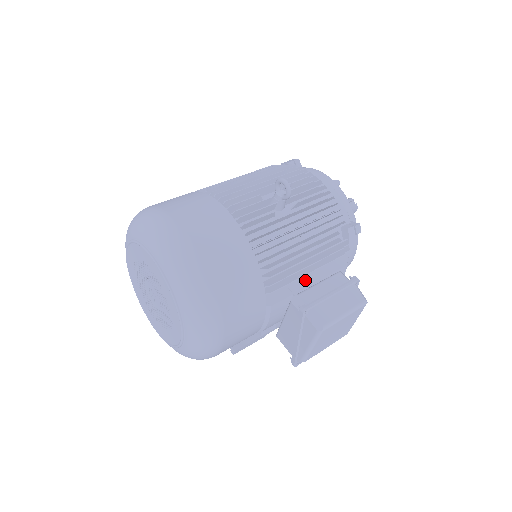
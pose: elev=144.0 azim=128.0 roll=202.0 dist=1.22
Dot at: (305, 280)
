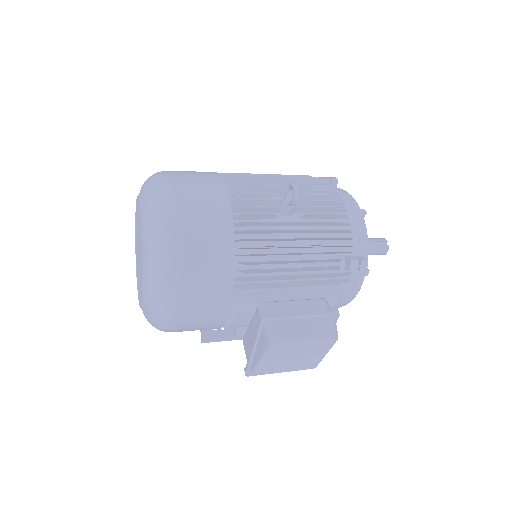
Dot at: (286, 293)
